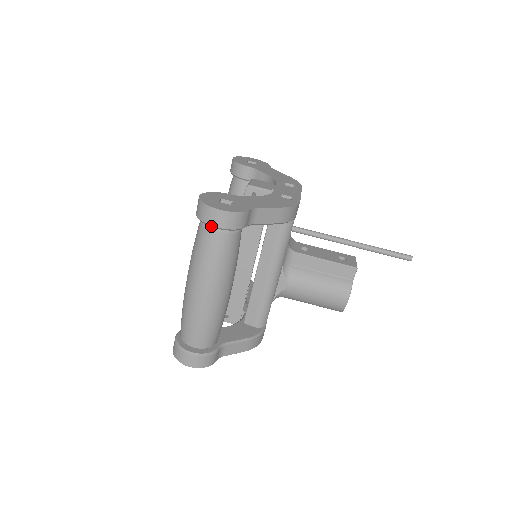
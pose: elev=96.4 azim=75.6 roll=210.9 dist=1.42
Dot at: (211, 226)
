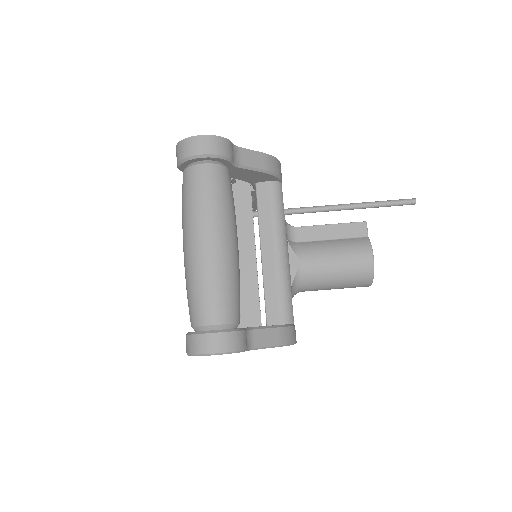
Dot at: (195, 157)
